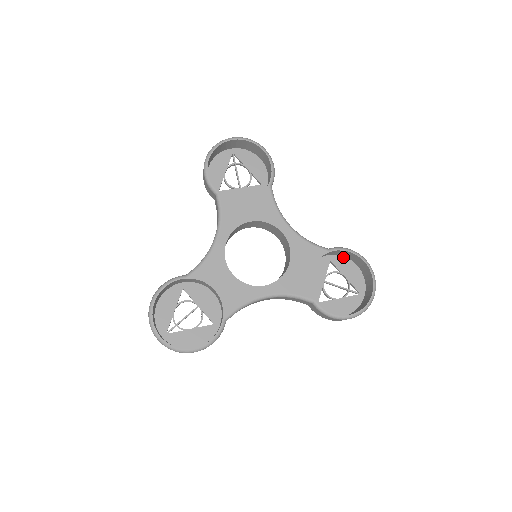
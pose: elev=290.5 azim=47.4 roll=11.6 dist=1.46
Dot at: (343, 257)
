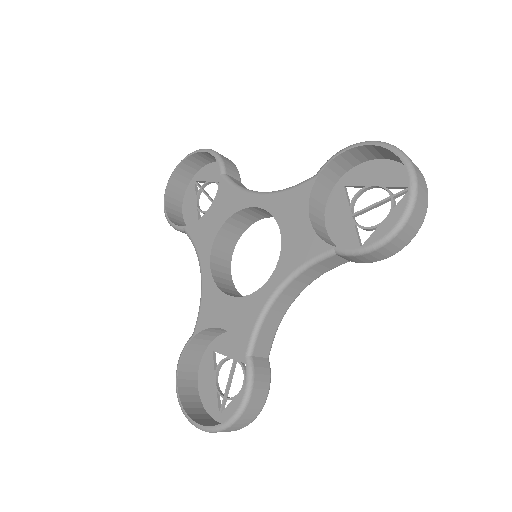
Dot at: (357, 167)
